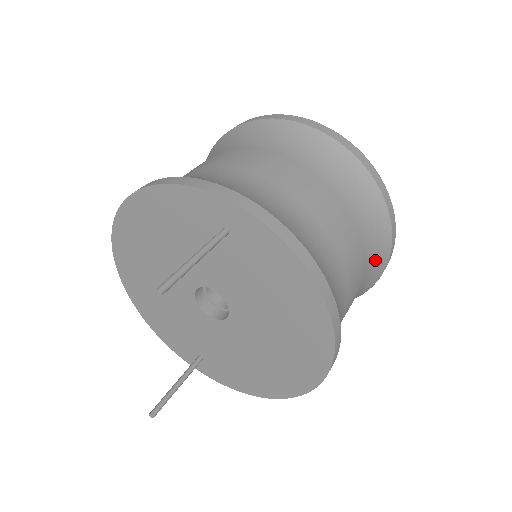
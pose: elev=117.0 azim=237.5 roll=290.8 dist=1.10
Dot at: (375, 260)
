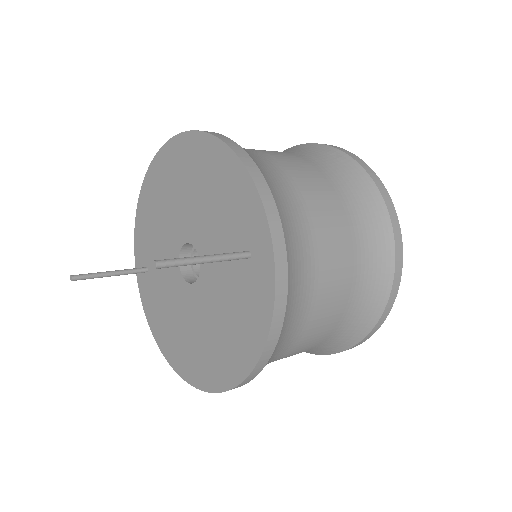
Dot at: (321, 349)
